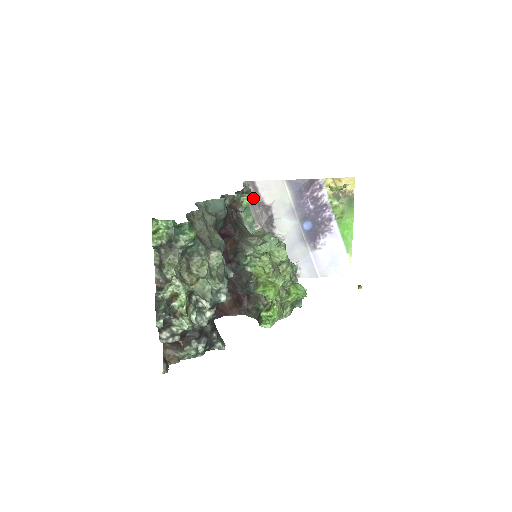
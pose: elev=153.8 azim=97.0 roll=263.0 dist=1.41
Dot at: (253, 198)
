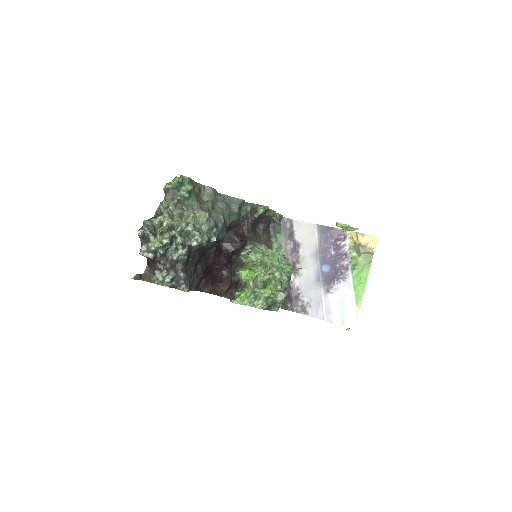
Dot at: (277, 221)
